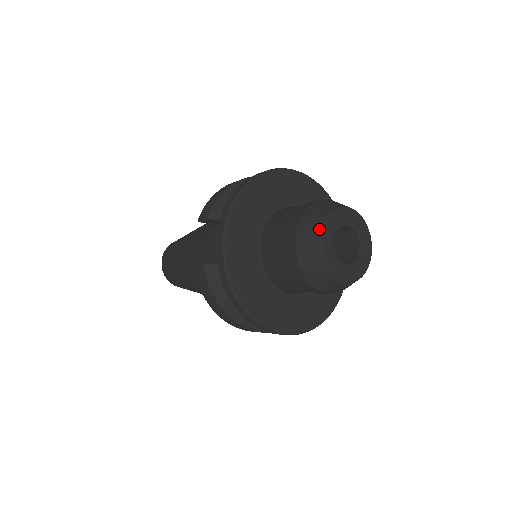
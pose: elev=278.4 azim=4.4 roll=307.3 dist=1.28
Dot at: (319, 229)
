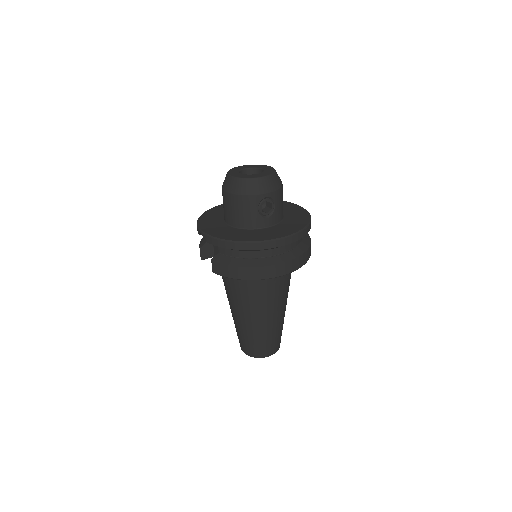
Dot at: (227, 175)
